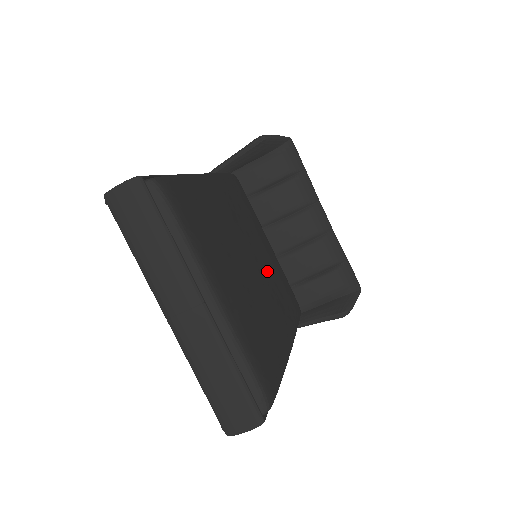
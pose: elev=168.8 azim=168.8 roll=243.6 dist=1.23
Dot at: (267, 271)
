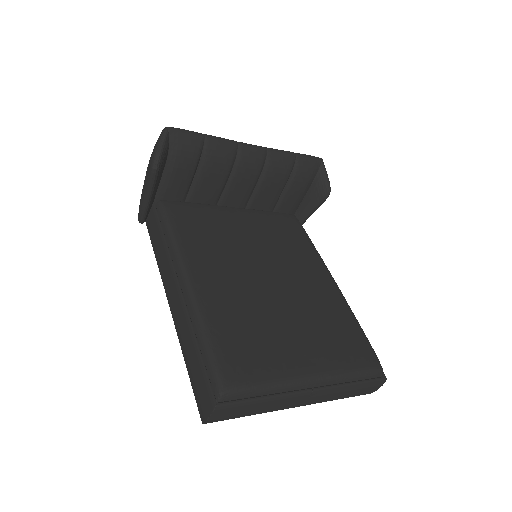
Dot at: (273, 257)
